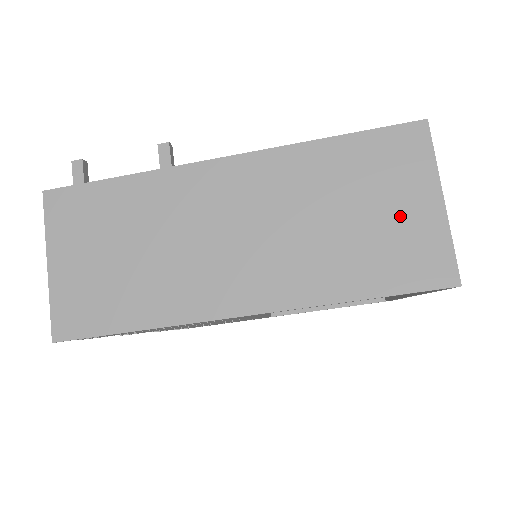
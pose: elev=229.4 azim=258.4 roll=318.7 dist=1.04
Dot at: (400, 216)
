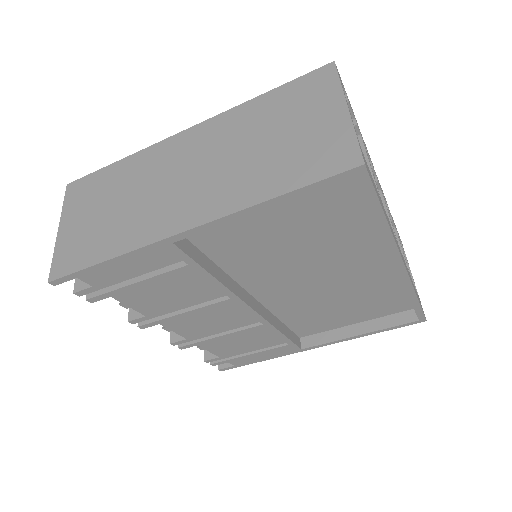
Dot at: (312, 129)
